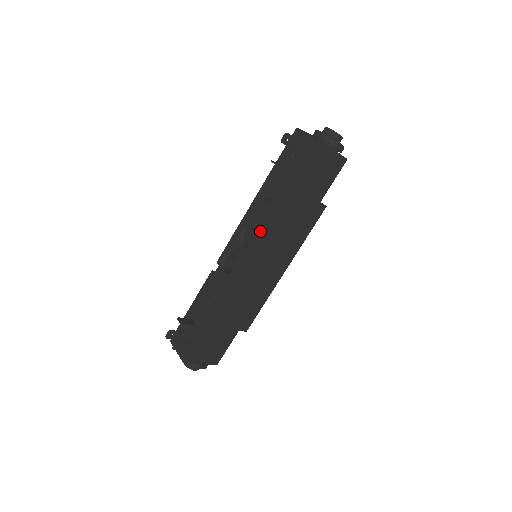
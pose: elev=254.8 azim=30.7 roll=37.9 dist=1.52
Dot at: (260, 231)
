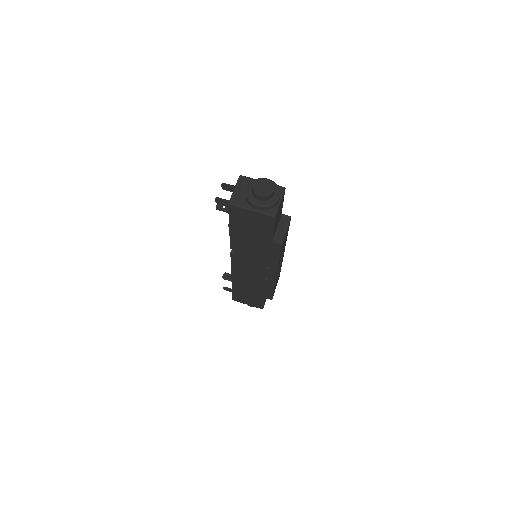
Dot at: occluded
